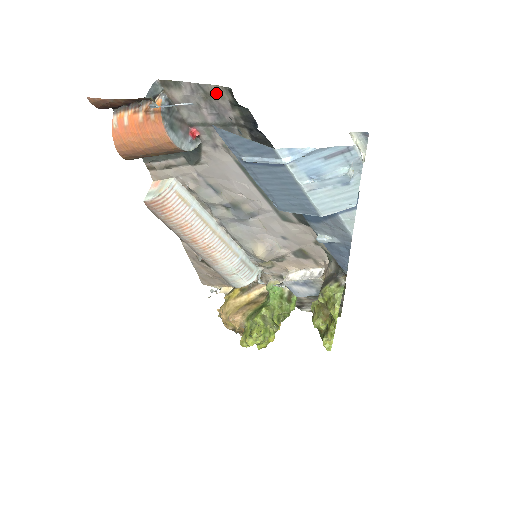
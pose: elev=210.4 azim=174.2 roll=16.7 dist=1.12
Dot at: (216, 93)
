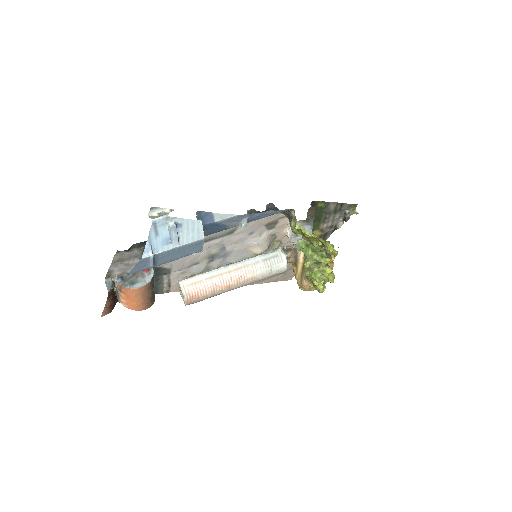
Dot at: (120, 256)
